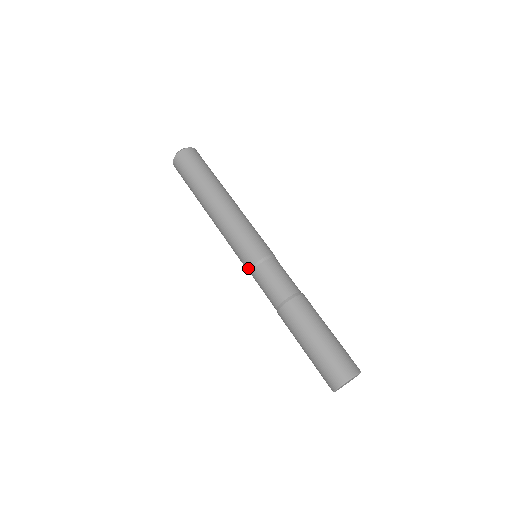
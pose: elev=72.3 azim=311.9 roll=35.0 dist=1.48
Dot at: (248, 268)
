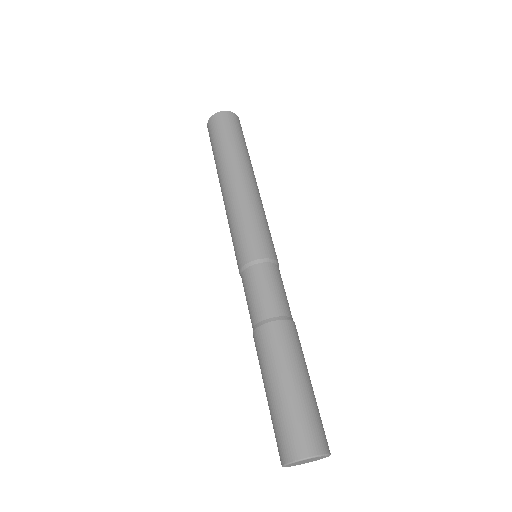
Dot at: (239, 266)
